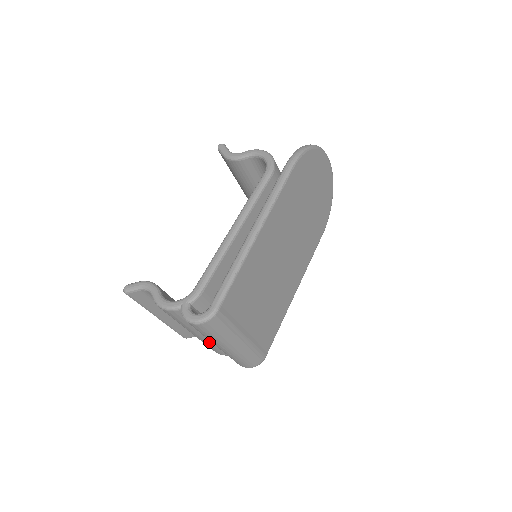
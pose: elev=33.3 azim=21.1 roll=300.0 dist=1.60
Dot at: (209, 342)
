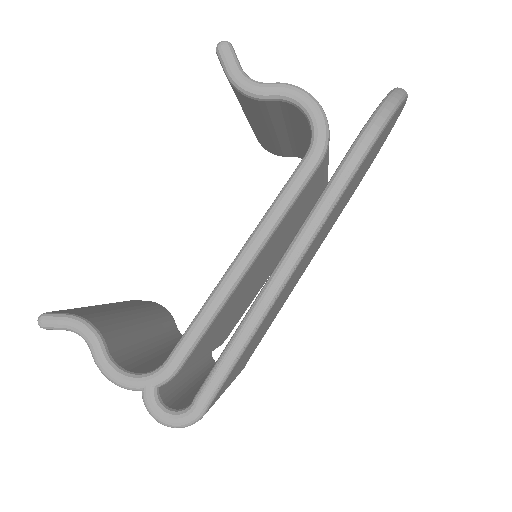
Dot at: occluded
